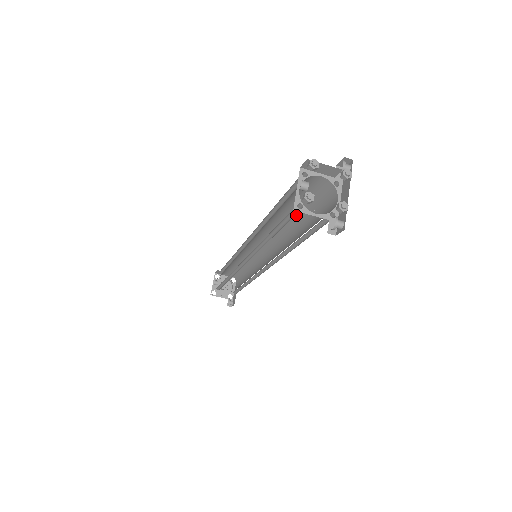
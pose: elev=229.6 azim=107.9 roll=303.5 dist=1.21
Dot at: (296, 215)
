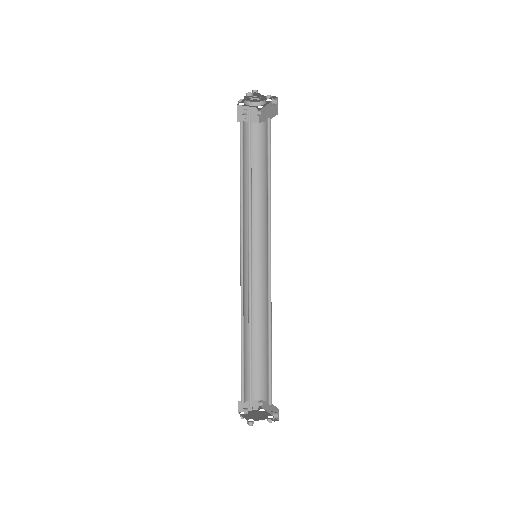
Dot at: occluded
